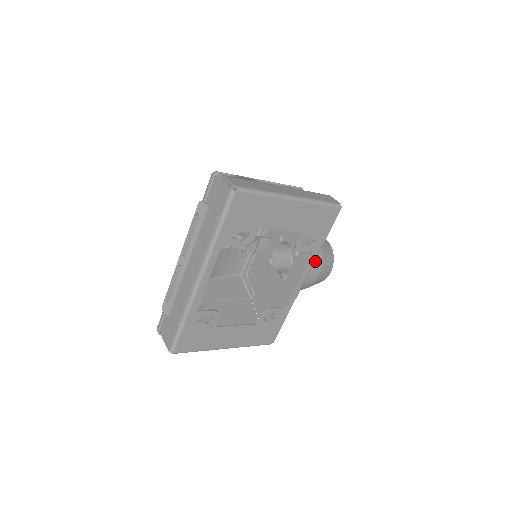
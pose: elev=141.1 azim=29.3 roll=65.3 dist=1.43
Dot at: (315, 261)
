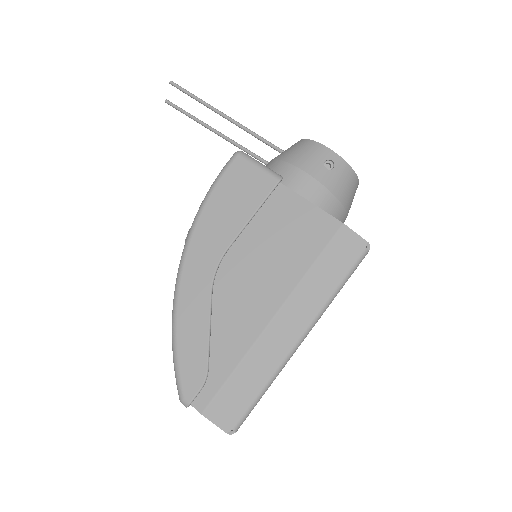
Dot at: occluded
